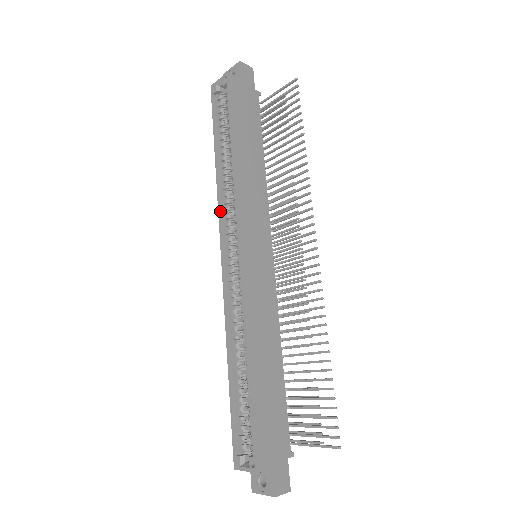
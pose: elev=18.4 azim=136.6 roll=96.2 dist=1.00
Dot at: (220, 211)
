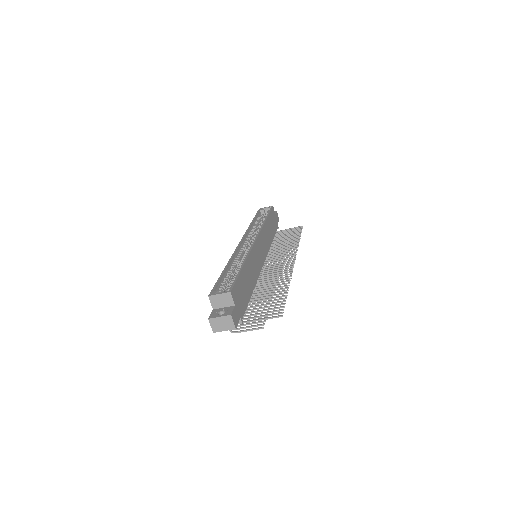
Dot at: (247, 232)
